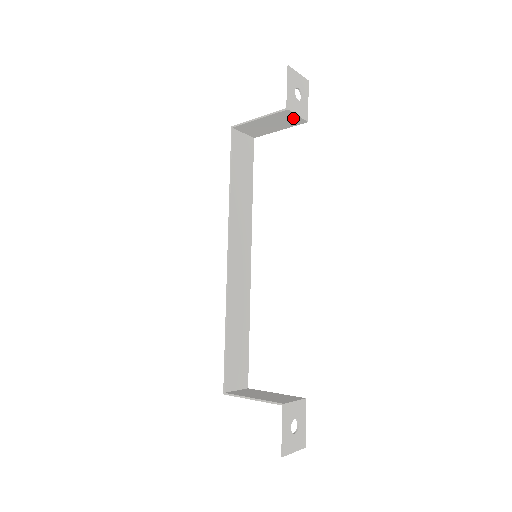
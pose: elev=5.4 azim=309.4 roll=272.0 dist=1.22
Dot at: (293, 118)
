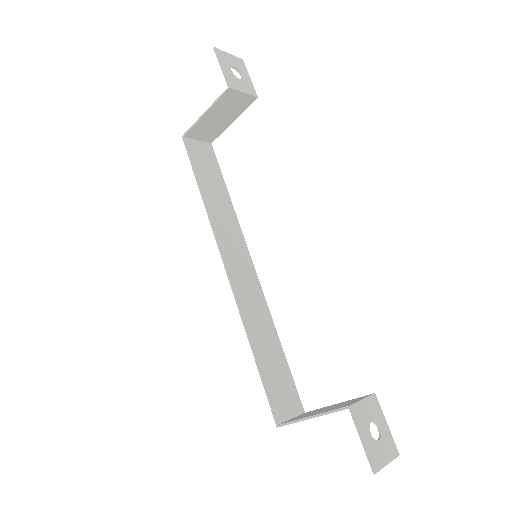
Dot at: (240, 98)
